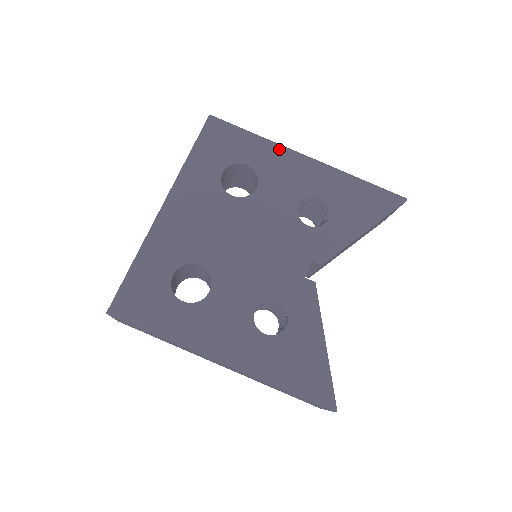
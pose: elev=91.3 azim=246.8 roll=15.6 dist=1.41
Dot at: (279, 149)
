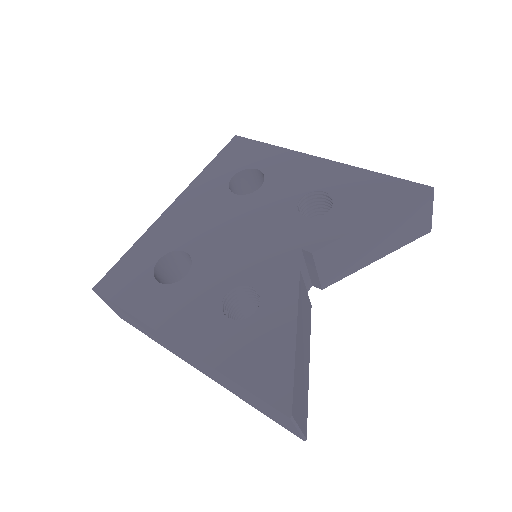
Dot at: (292, 154)
